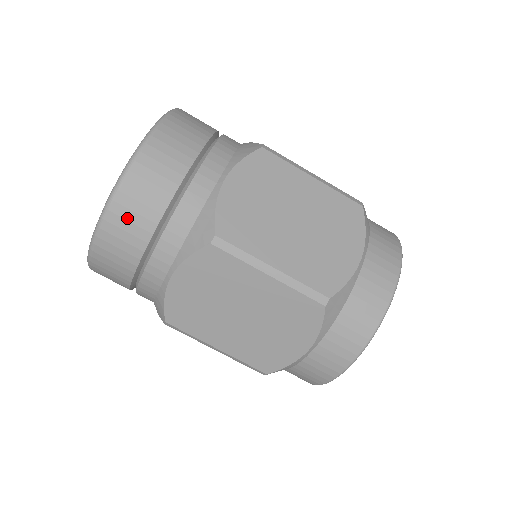
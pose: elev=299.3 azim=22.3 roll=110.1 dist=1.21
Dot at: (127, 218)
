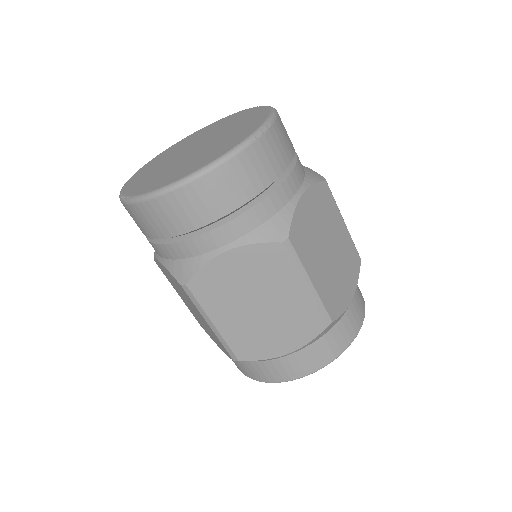
Dot at: (142, 218)
